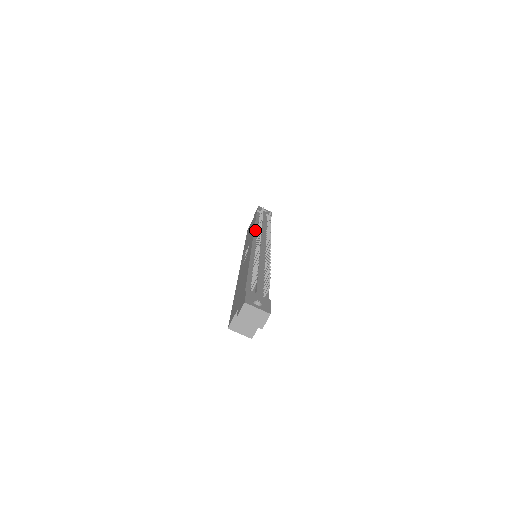
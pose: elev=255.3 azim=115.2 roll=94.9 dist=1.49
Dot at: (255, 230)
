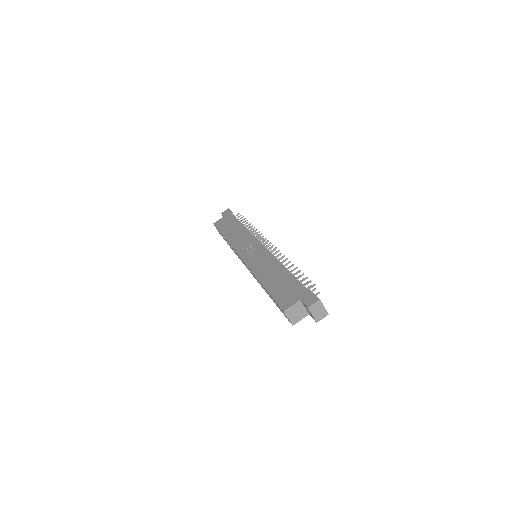
Dot at: (250, 233)
